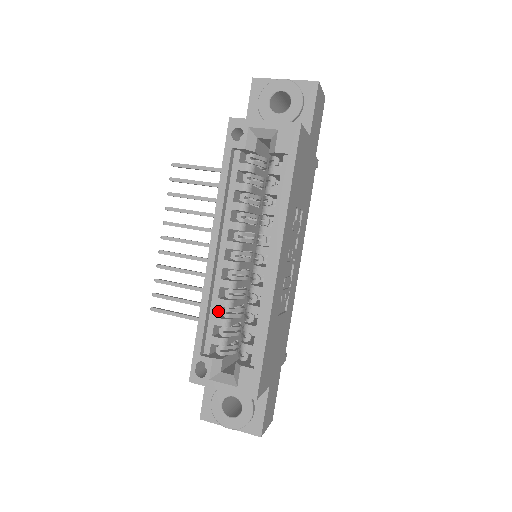
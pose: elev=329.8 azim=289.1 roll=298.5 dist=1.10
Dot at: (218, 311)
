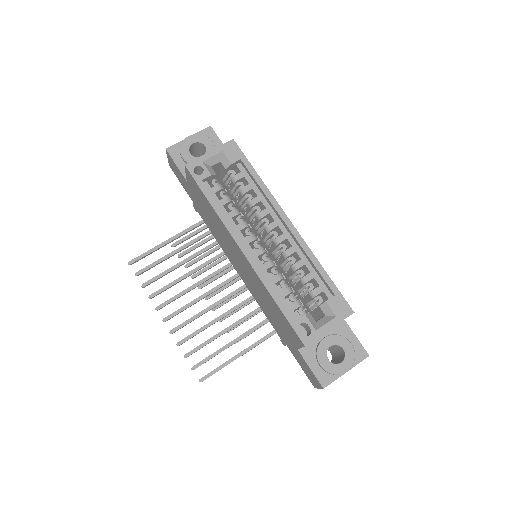
Dot at: (277, 289)
